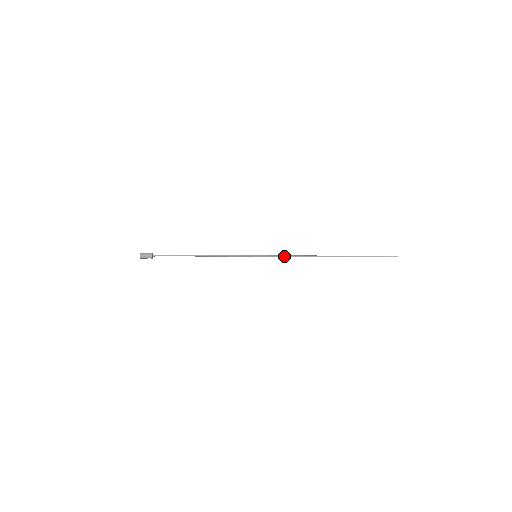
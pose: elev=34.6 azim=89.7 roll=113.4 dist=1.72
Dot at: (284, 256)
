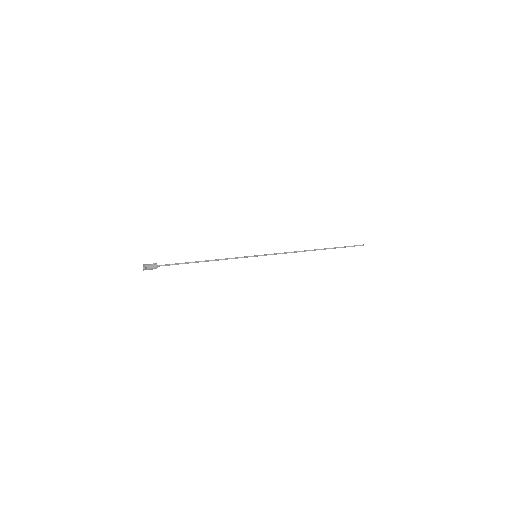
Dot at: occluded
